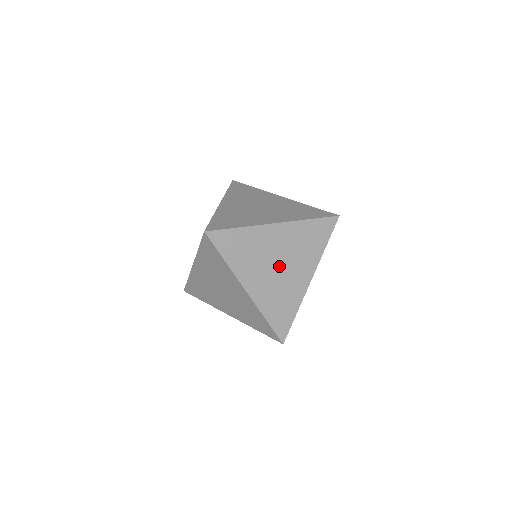
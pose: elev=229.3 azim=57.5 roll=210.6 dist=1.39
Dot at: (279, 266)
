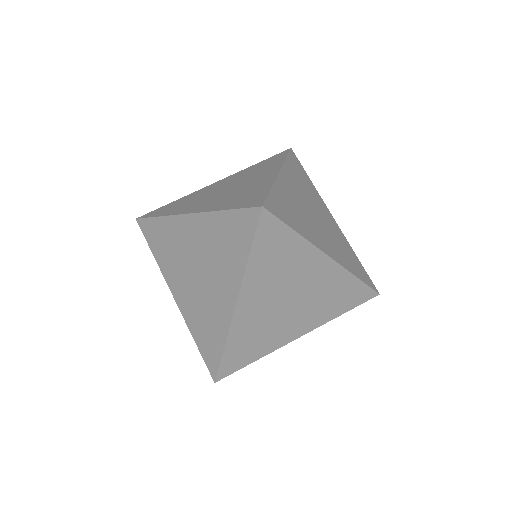
Dot at: (291, 300)
